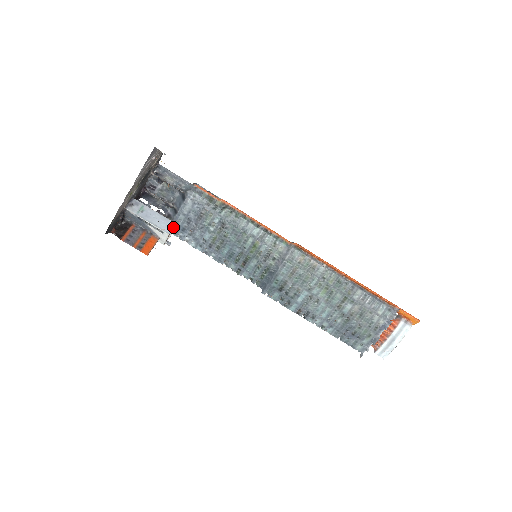
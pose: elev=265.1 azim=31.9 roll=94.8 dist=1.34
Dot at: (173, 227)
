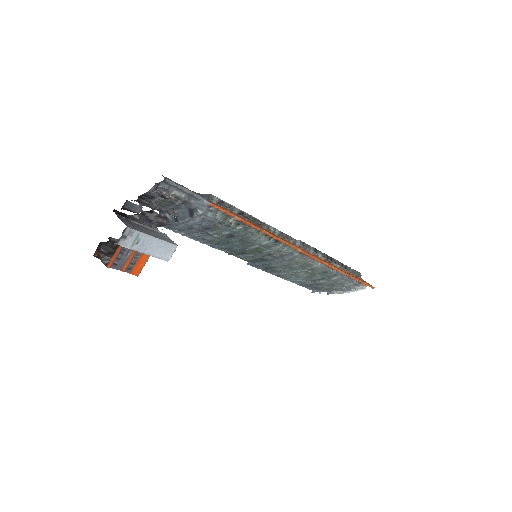
Dot at: (173, 251)
